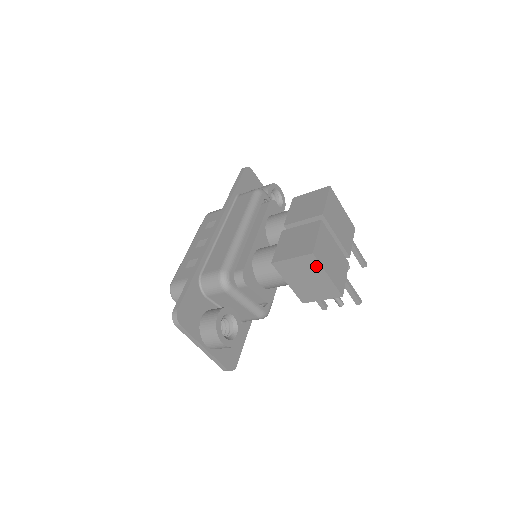
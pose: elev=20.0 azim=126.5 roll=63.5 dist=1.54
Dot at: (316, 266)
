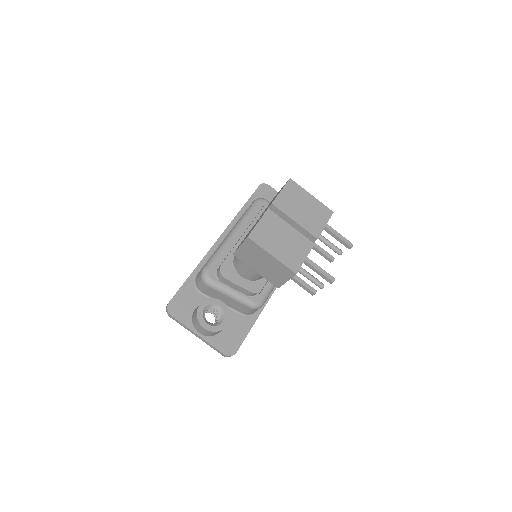
Dot at: (258, 248)
